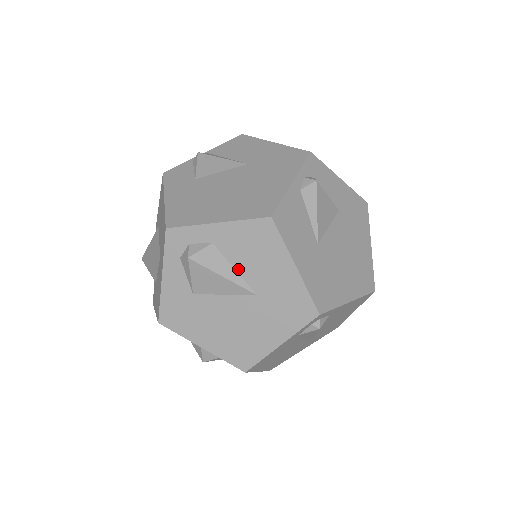
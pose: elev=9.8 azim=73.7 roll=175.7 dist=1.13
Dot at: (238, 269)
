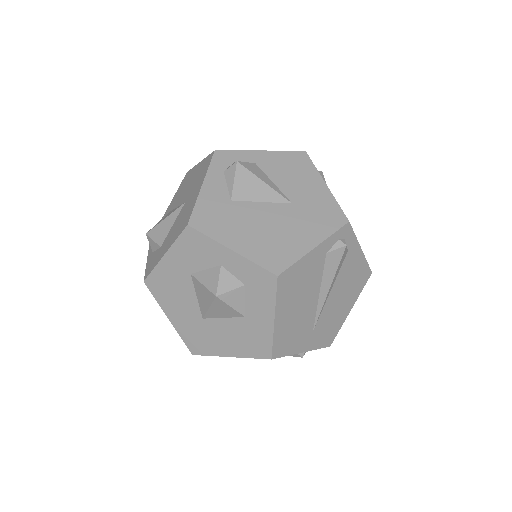
Dot at: (276, 183)
